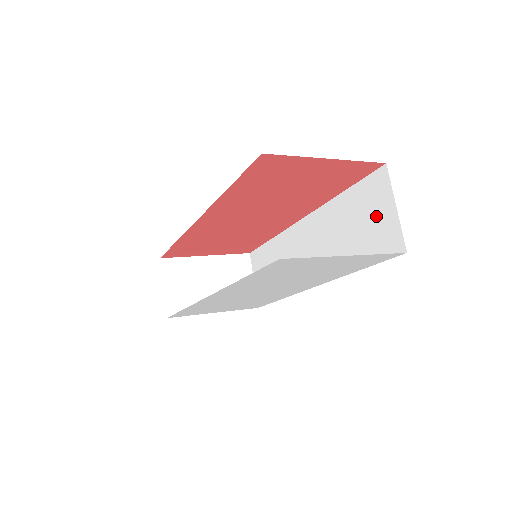
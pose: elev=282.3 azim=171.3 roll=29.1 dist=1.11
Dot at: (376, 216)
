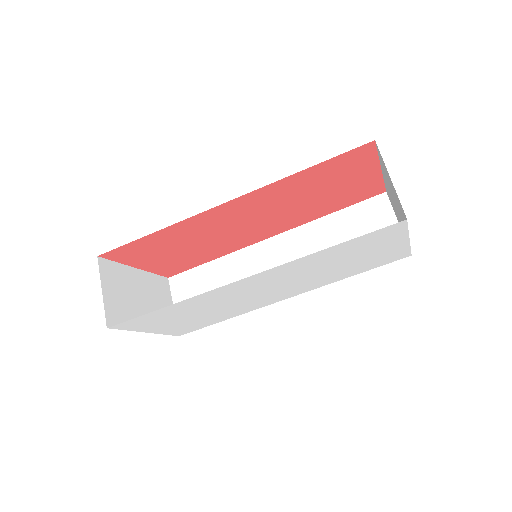
Dot at: occluded
